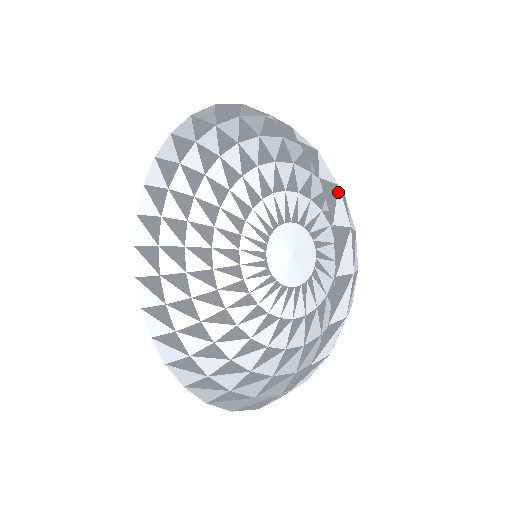
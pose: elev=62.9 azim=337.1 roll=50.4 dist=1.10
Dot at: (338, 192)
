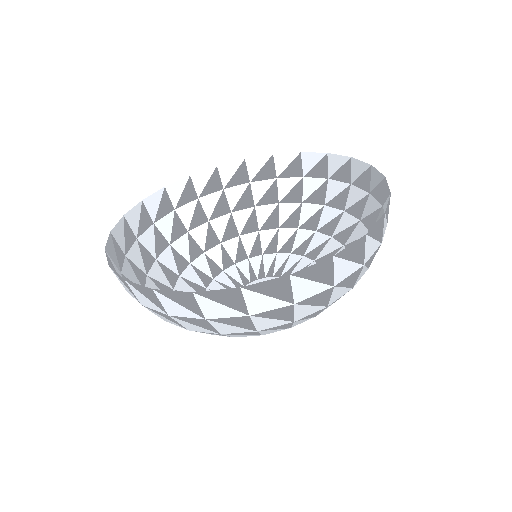
Dot at: (387, 222)
